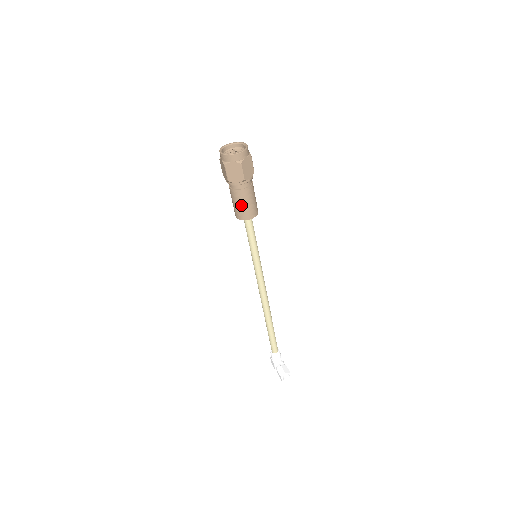
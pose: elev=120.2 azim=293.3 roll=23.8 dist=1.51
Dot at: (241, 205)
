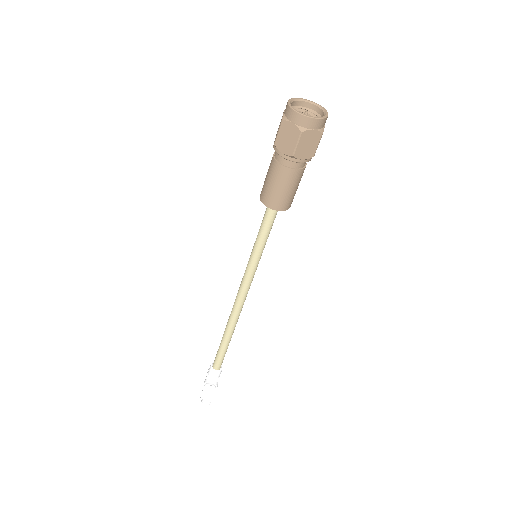
Dot at: (272, 185)
